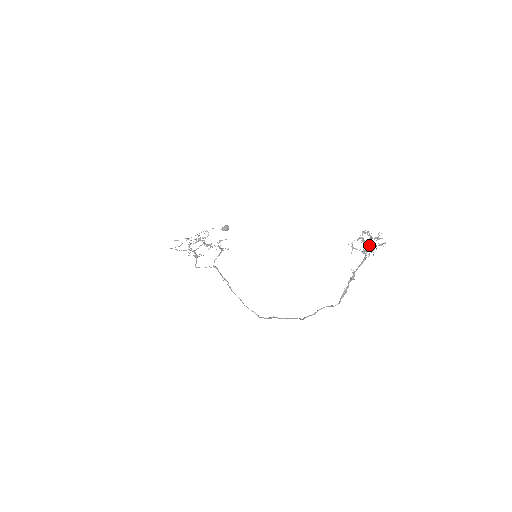
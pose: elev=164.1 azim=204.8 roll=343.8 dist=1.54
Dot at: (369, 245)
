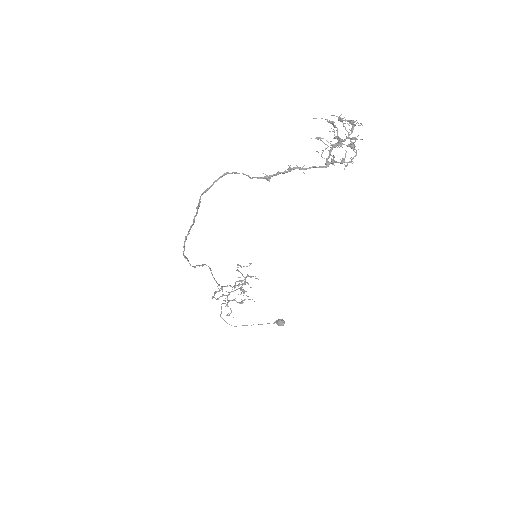
Dot at: (341, 143)
